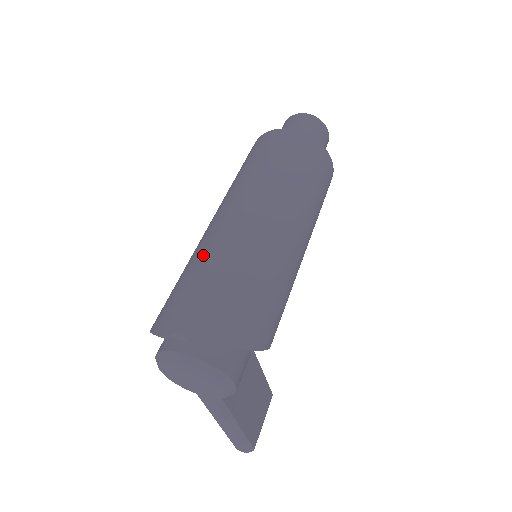
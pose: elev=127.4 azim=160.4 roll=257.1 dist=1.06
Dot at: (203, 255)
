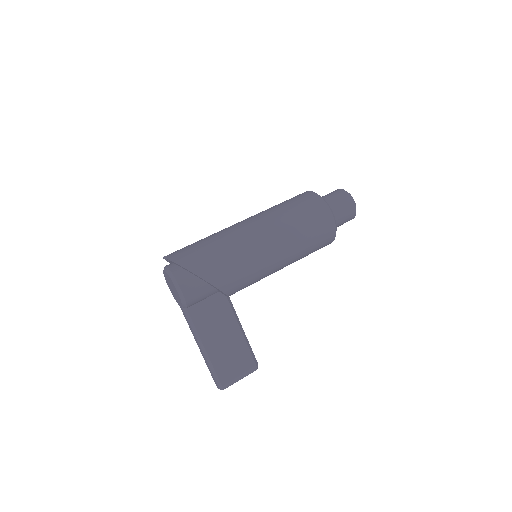
Dot at: occluded
